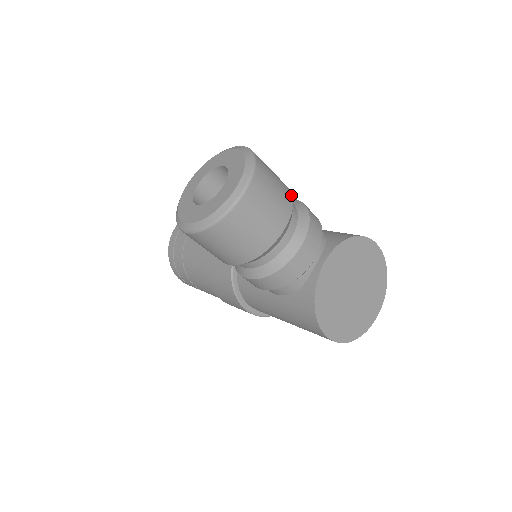
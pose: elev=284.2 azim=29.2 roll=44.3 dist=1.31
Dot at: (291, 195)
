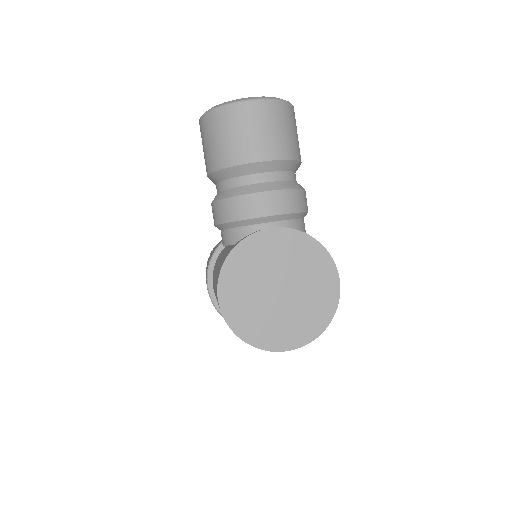
Dot at: (293, 157)
